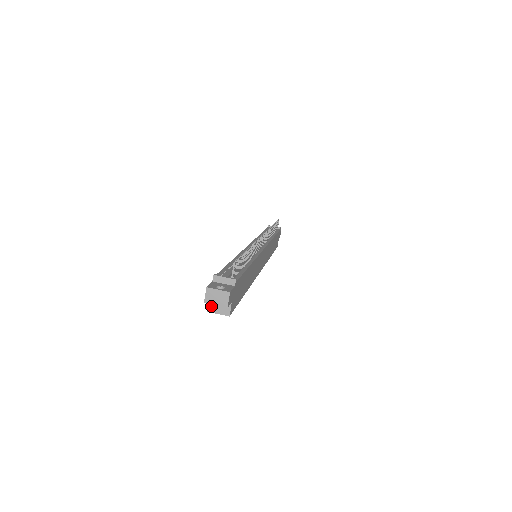
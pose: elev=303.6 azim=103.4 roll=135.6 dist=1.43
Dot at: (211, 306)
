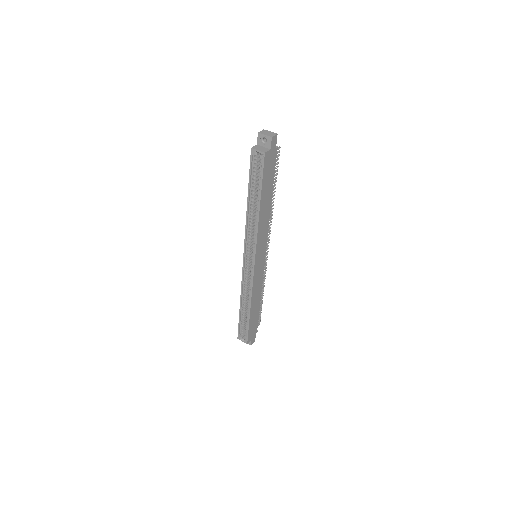
Dot at: (256, 147)
